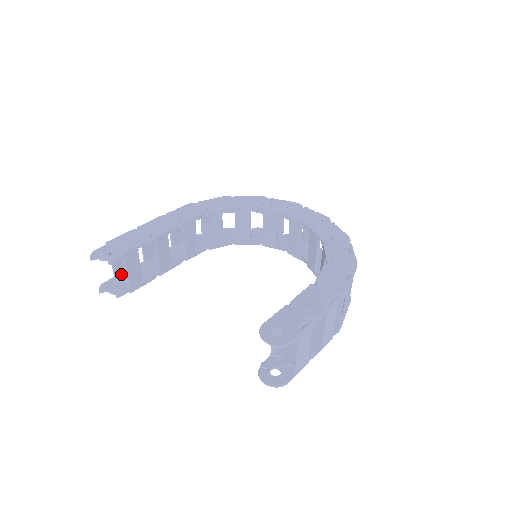
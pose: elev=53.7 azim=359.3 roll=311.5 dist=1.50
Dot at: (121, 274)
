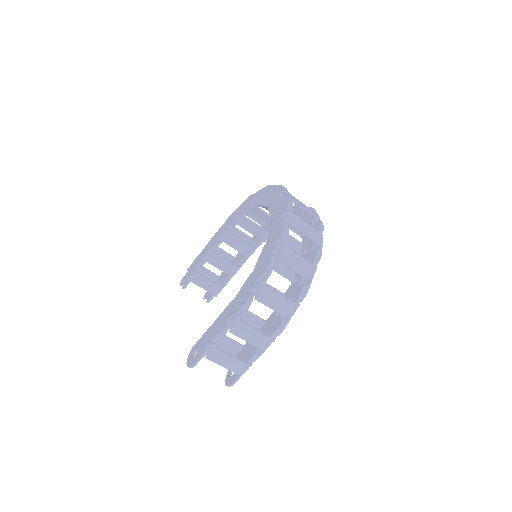
Dot at: (215, 281)
